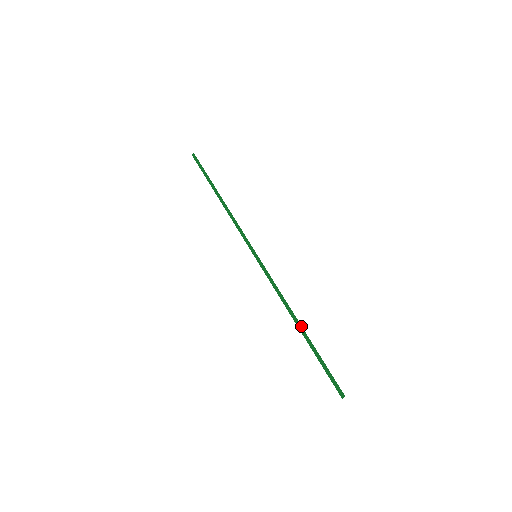
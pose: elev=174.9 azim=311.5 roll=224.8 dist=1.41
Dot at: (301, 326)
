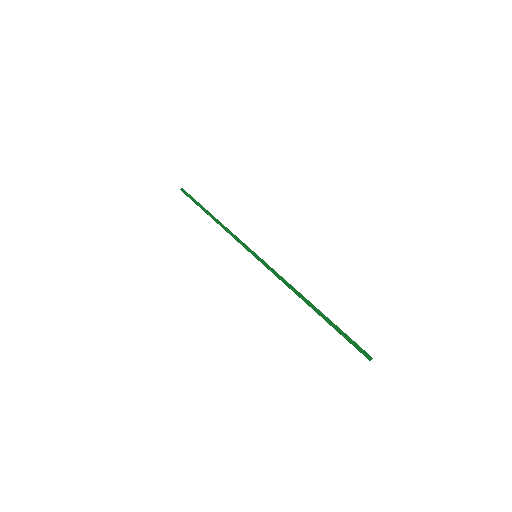
Dot at: occluded
